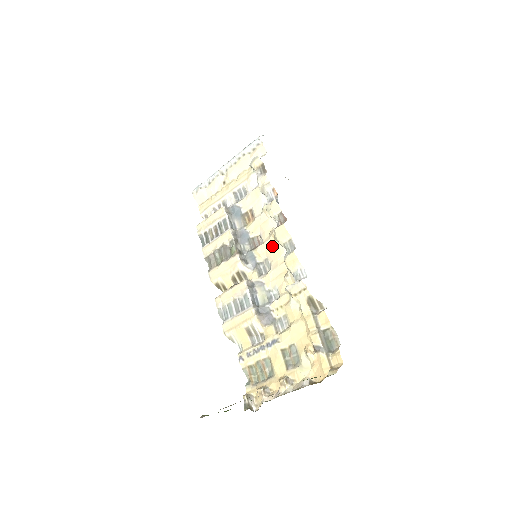
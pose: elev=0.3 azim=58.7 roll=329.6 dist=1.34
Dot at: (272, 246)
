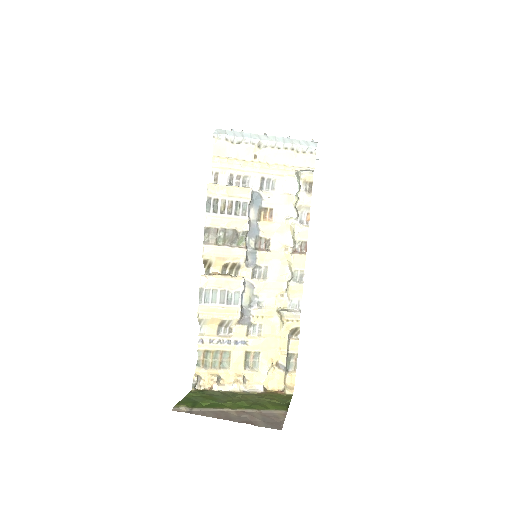
Dot at: (279, 260)
